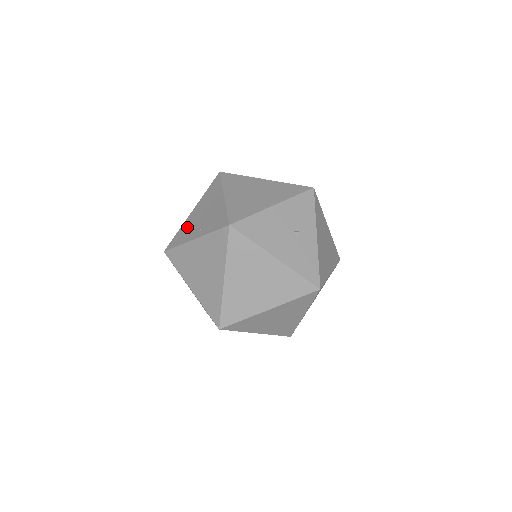
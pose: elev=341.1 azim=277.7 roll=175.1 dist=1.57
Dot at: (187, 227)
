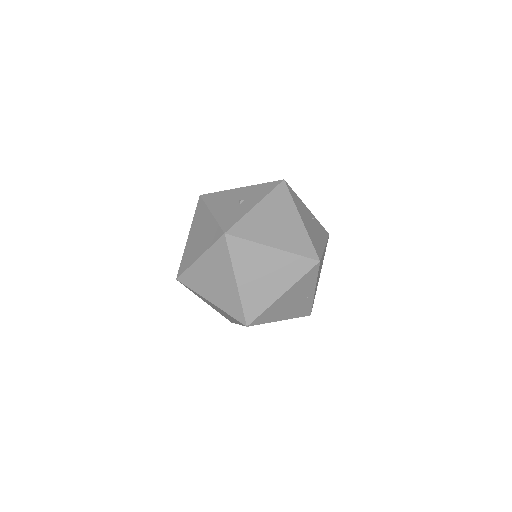
Dot at: occluded
